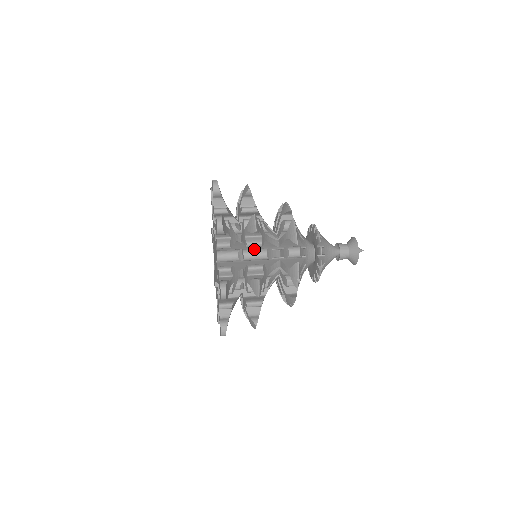
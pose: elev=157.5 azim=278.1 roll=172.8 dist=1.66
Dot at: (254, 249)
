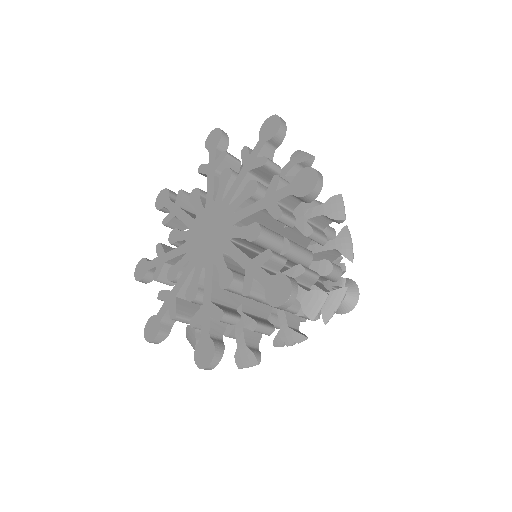
Dot at: (299, 245)
